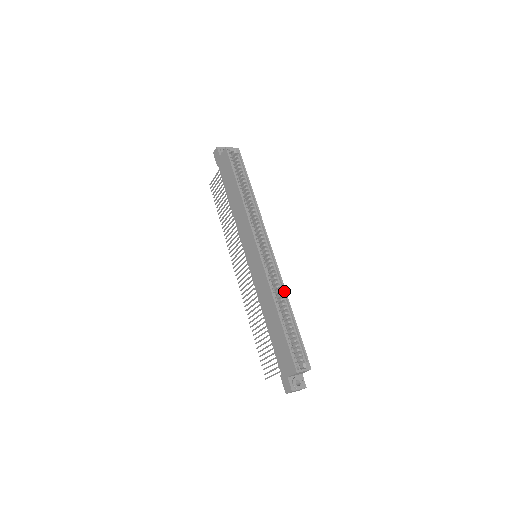
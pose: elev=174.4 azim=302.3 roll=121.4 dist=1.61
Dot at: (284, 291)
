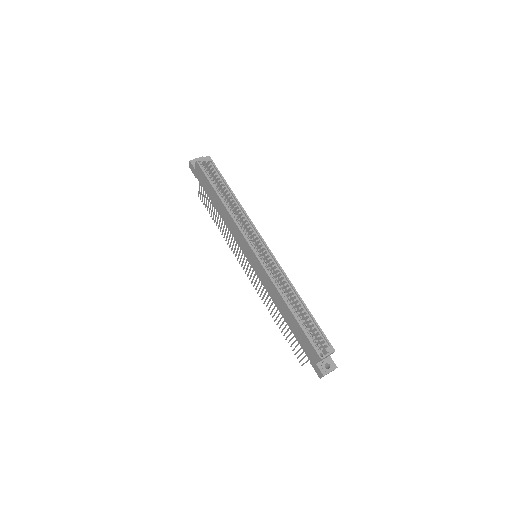
Dot at: (290, 283)
